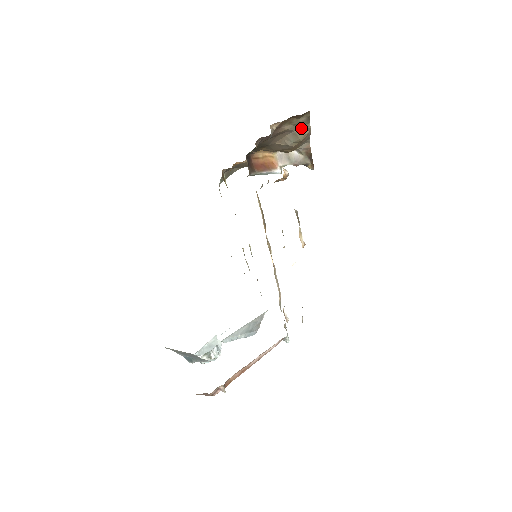
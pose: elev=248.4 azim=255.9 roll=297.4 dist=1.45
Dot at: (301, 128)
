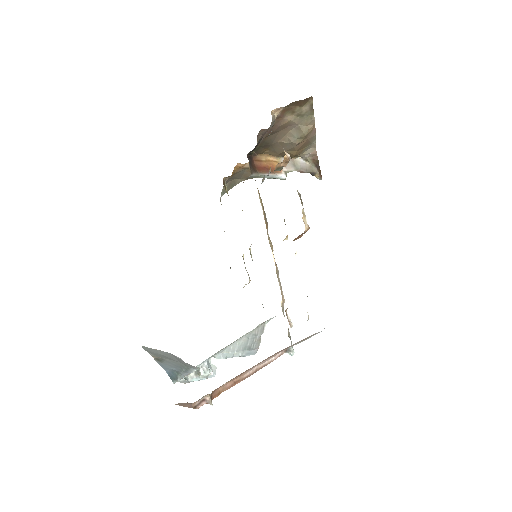
Dot at: (305, 120)
